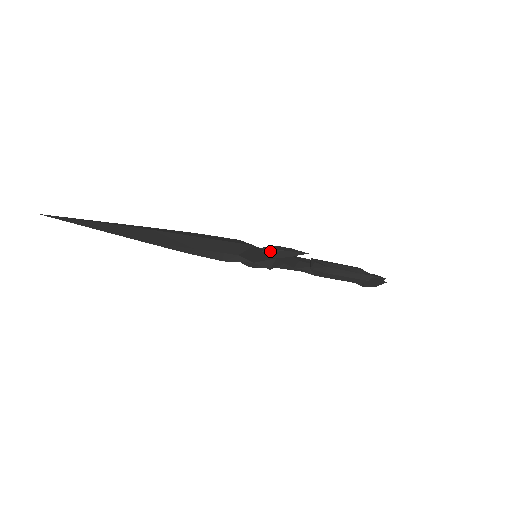
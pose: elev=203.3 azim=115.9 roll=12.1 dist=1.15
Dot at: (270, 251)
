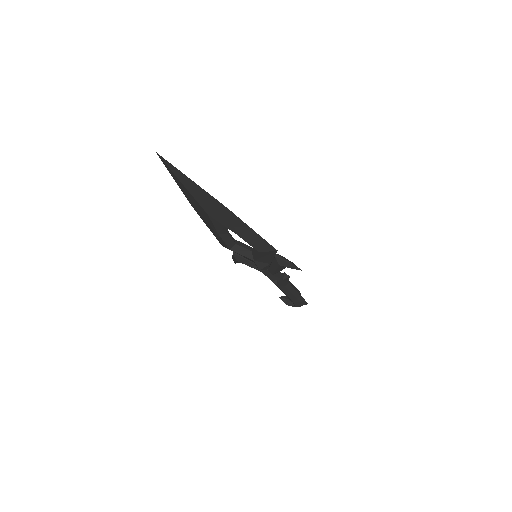
Dot at: (280, 258)
